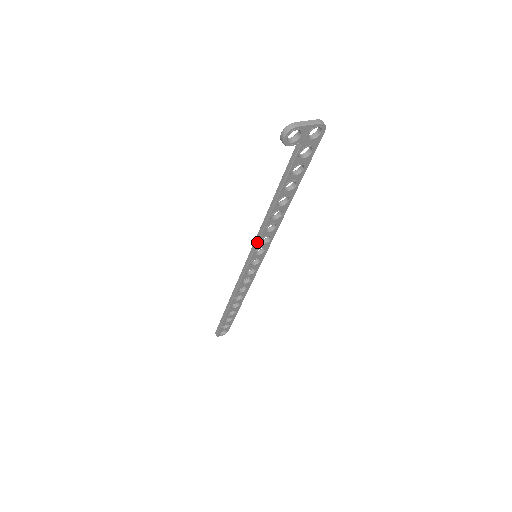
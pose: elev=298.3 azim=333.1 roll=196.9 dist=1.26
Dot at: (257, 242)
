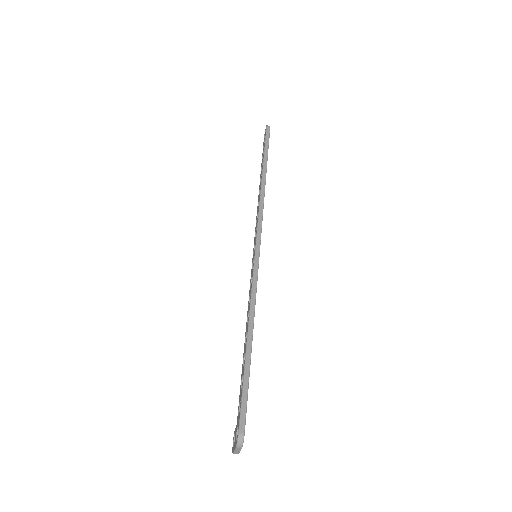
Dot at: occluded
